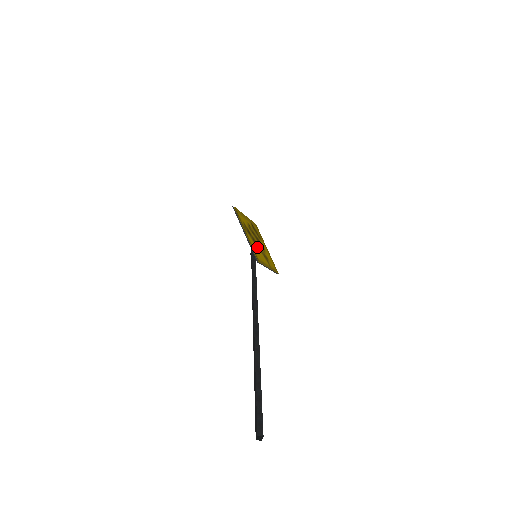
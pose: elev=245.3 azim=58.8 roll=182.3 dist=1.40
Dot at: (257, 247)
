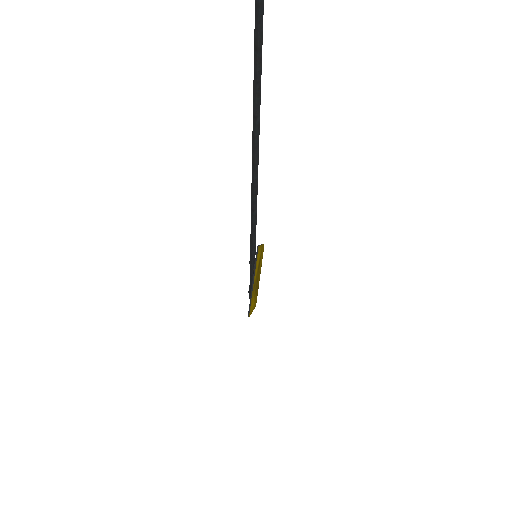
Dot at: (257, 269)
